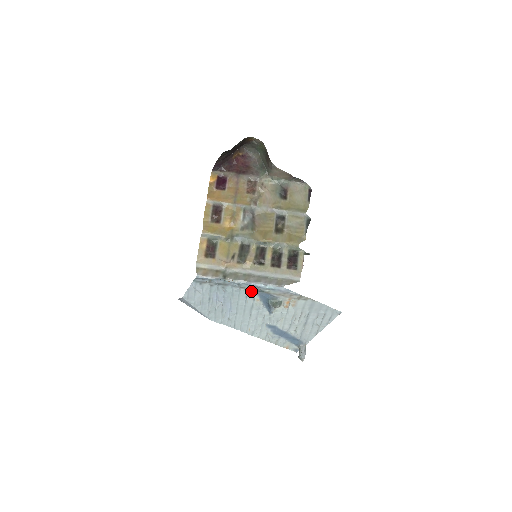
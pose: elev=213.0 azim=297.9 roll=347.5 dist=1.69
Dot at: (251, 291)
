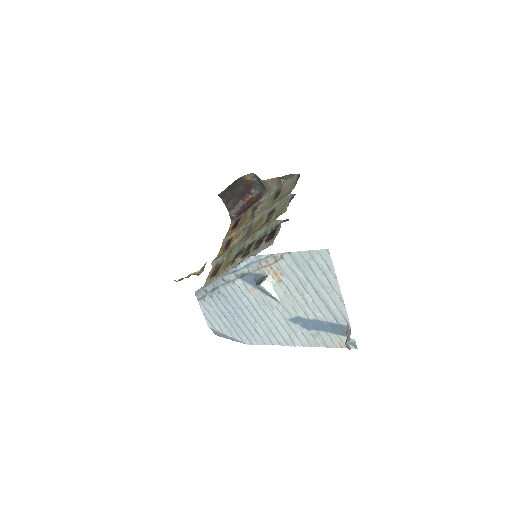
Dot at: (238, 281)
